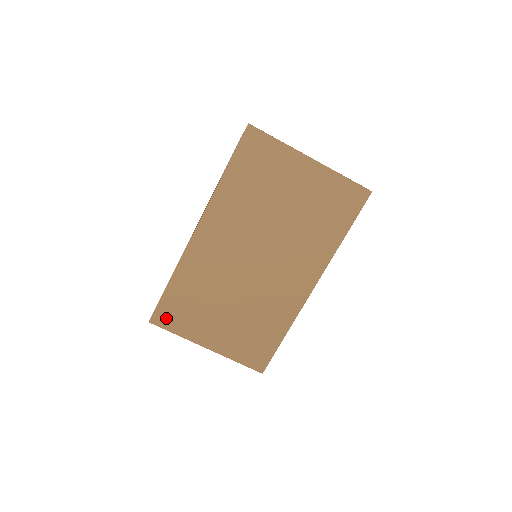
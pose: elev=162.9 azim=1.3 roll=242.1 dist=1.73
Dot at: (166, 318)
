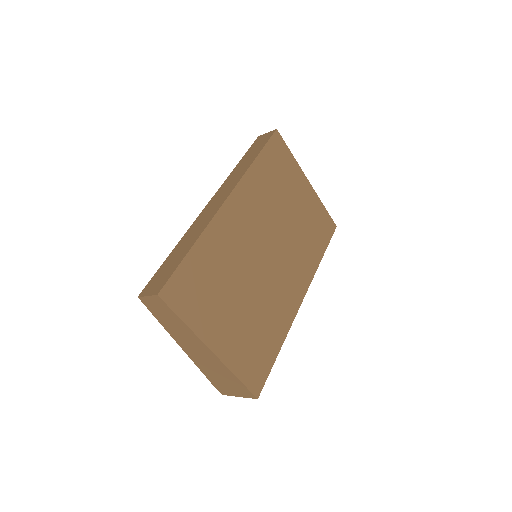
Dot at: (178, 295)
